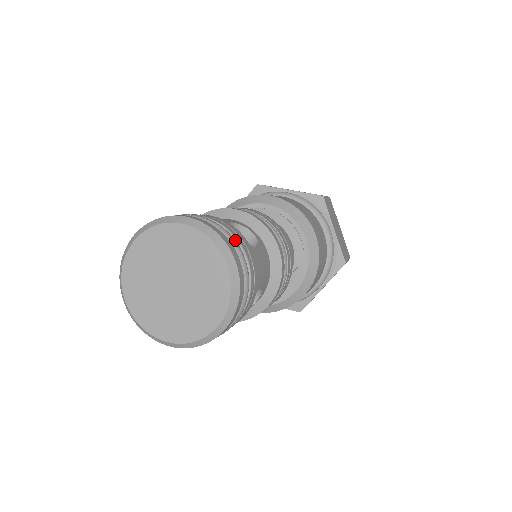
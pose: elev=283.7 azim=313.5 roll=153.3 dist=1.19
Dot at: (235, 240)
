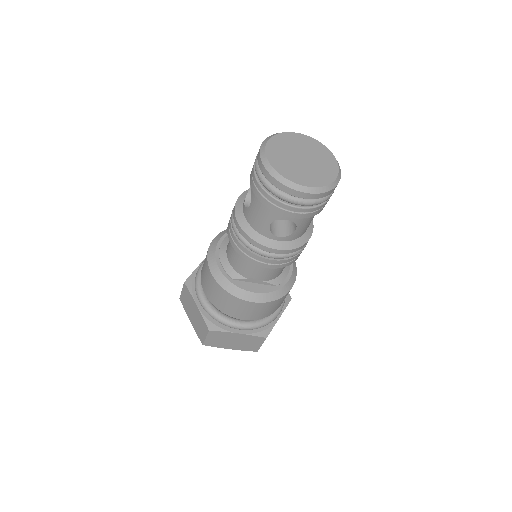
Dot at: occluded
